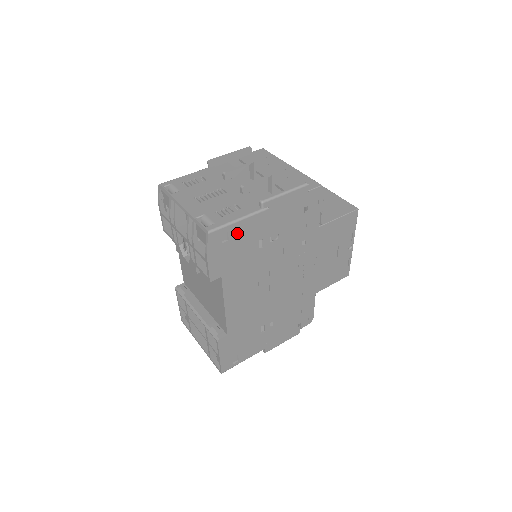
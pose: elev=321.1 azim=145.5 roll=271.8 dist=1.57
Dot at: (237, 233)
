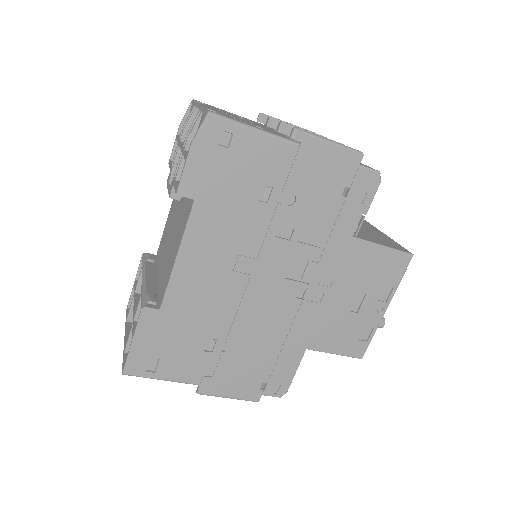
Dot at: (244, 147)
